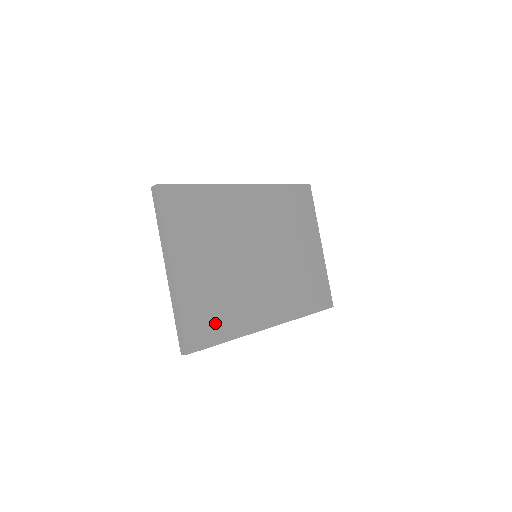
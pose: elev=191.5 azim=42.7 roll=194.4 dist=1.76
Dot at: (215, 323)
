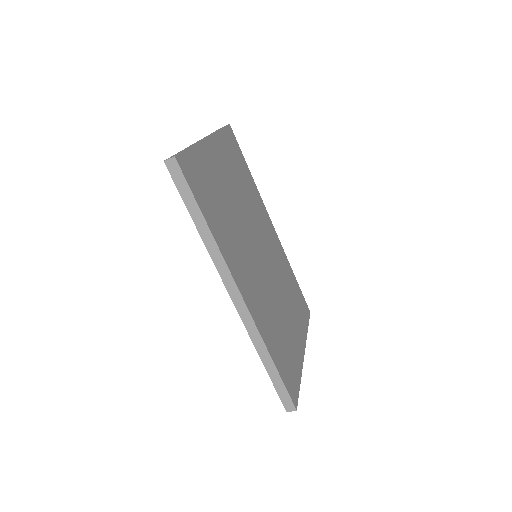
Dot at: (207, 199)
